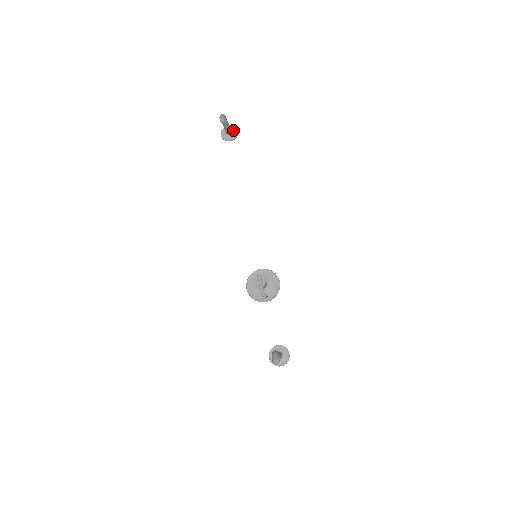
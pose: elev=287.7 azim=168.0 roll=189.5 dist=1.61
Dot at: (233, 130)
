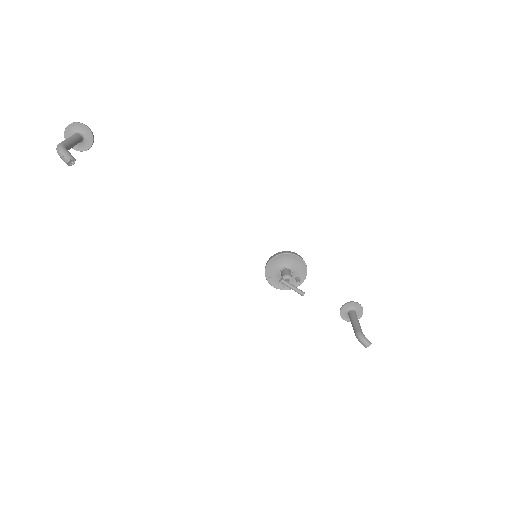
Dot at: (79, 130)
